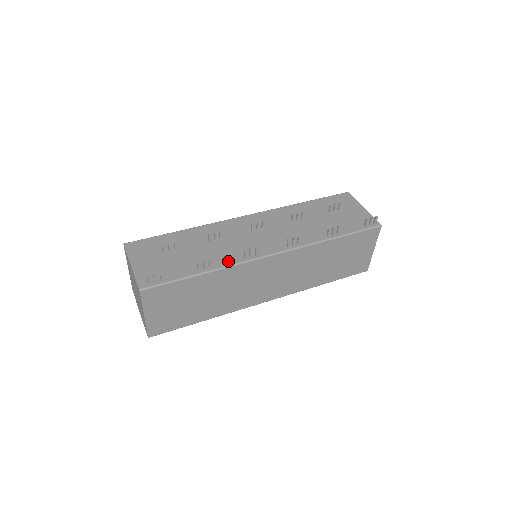
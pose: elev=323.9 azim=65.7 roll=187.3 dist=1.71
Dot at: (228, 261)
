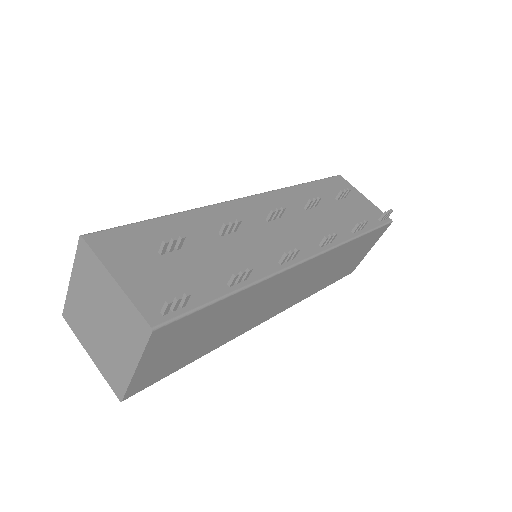
Dot at: (262, 269)
